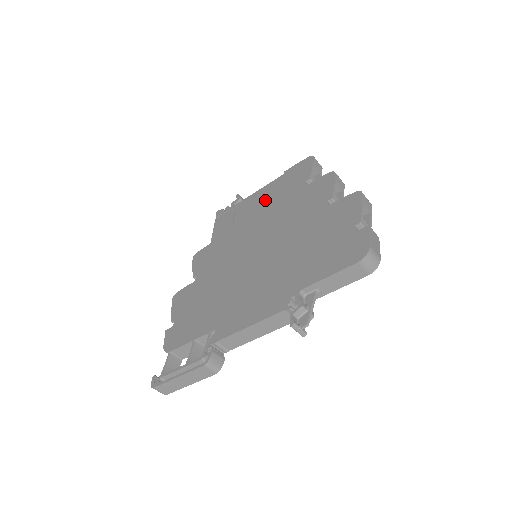
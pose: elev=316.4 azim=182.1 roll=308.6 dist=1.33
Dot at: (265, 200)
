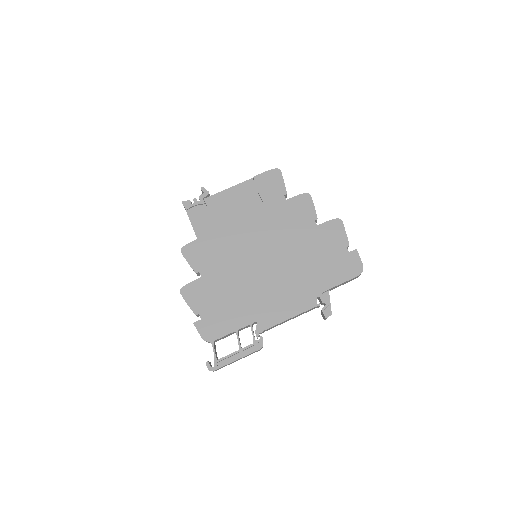
Dot at: (243, 203)
